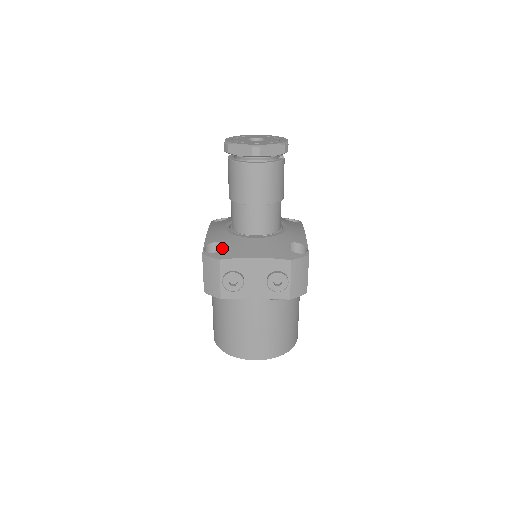
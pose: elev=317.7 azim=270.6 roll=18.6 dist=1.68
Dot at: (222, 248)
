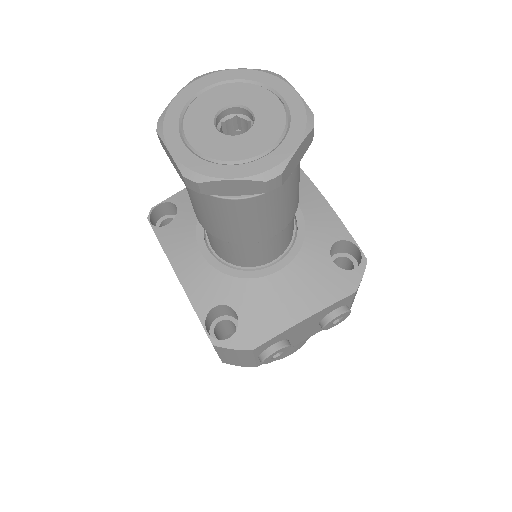
Dot at: (239, 320)
